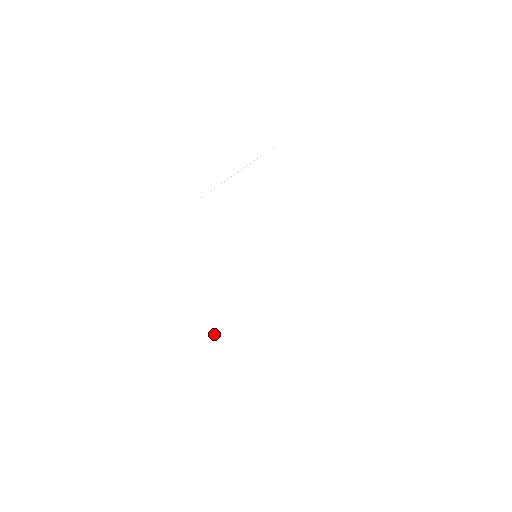
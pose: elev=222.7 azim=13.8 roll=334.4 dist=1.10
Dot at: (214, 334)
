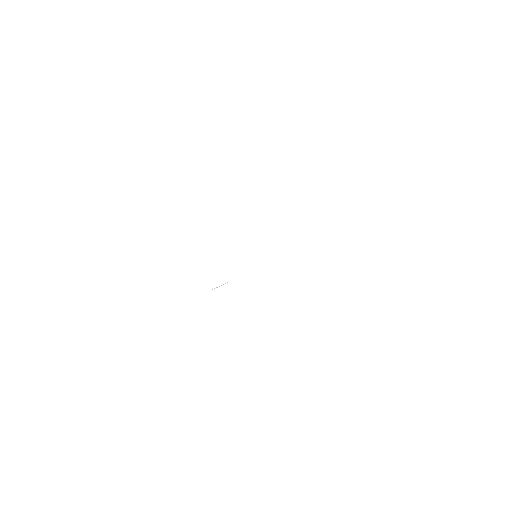
Dot at: occluded
